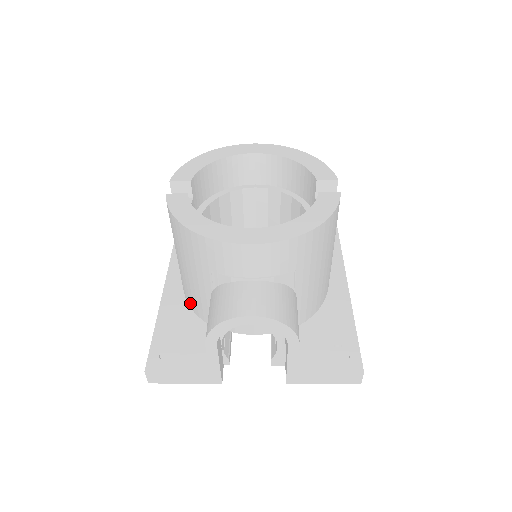
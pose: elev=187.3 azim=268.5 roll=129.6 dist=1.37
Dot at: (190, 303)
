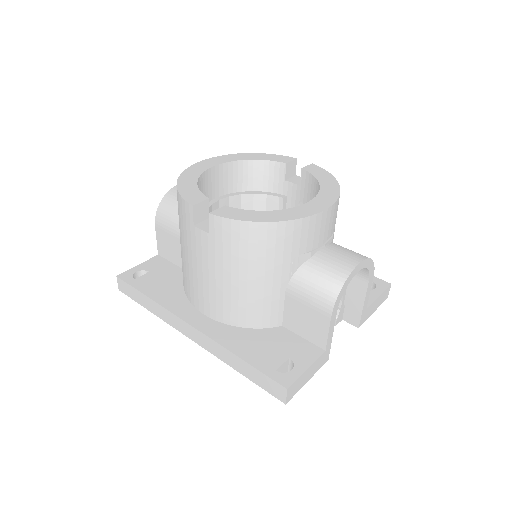
Dot at: (247, 321)
